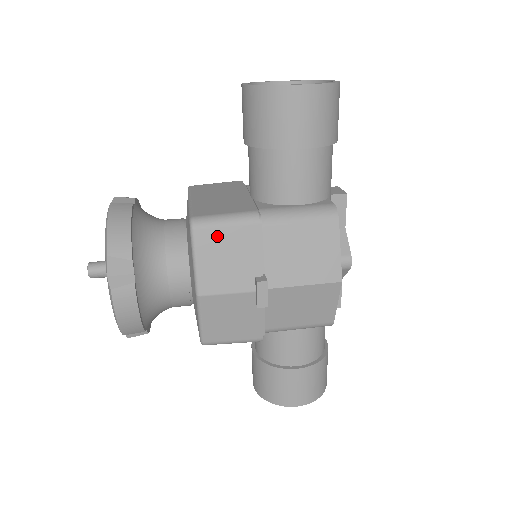
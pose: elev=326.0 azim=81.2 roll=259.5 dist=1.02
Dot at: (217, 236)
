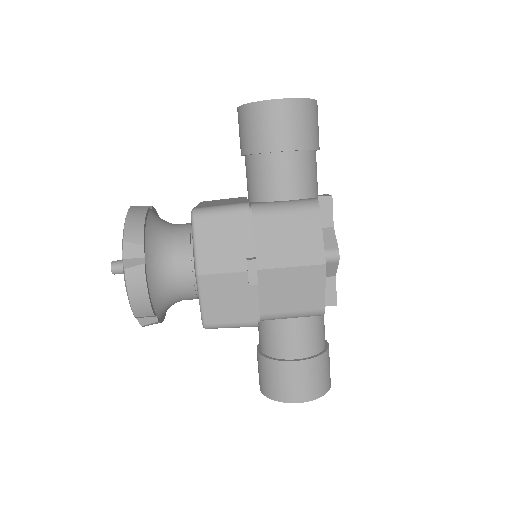
Dot at: (213, 222)
